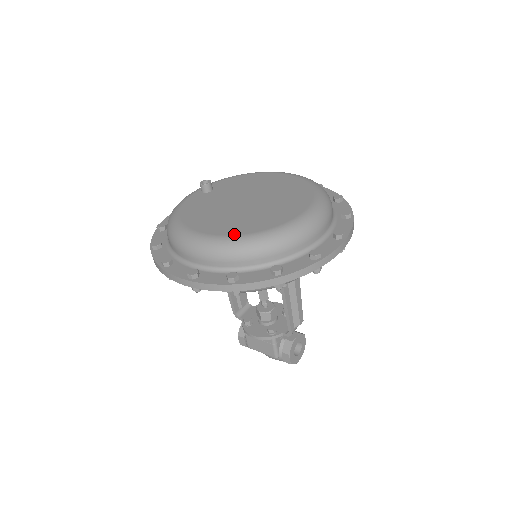
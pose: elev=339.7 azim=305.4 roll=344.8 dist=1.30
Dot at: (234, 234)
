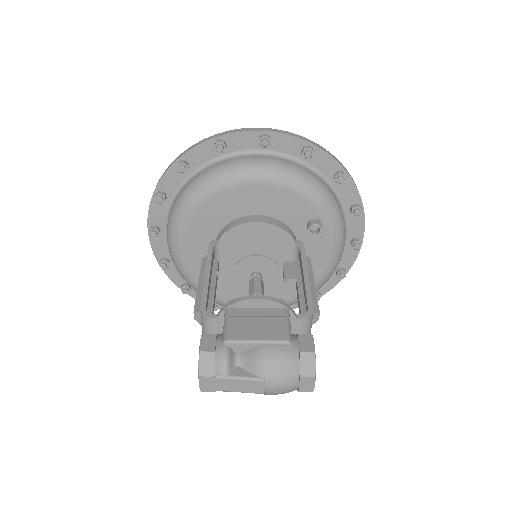
Dot at: occluded
